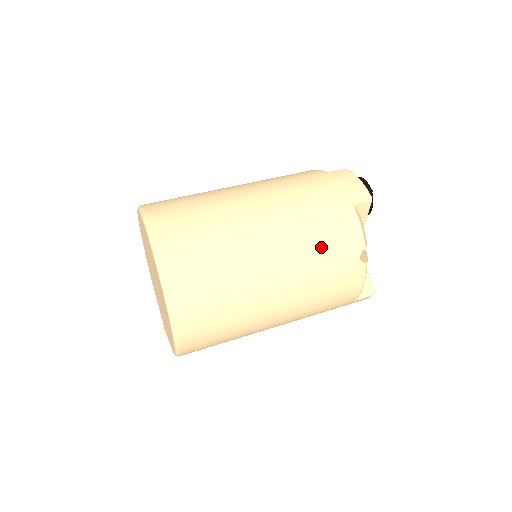
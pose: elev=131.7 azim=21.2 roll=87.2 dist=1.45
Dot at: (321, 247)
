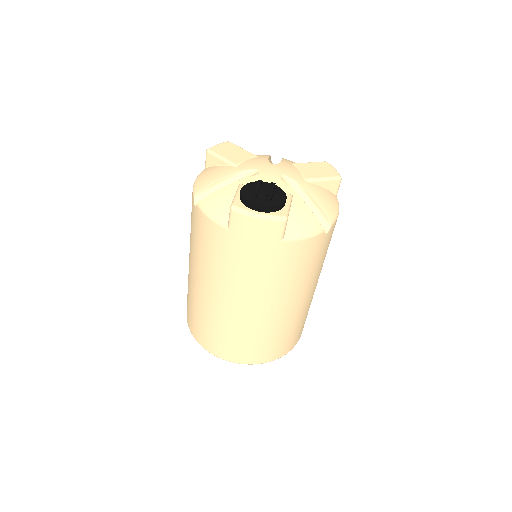
Dot at: (305, 270)
